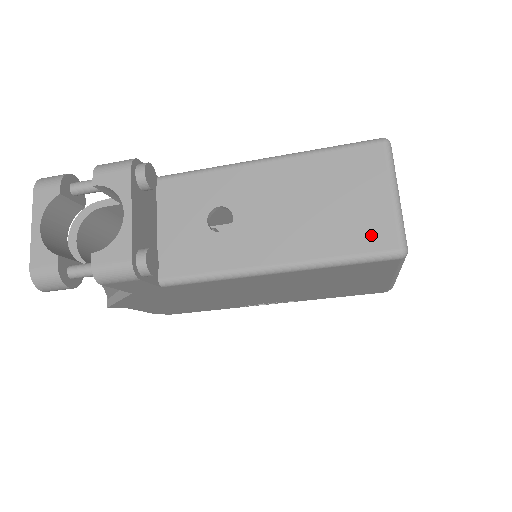
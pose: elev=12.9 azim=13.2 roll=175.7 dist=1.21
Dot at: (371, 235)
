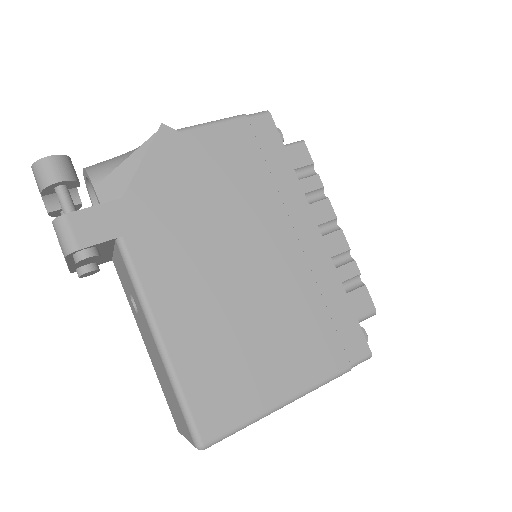
Dot at: (173, 415)
